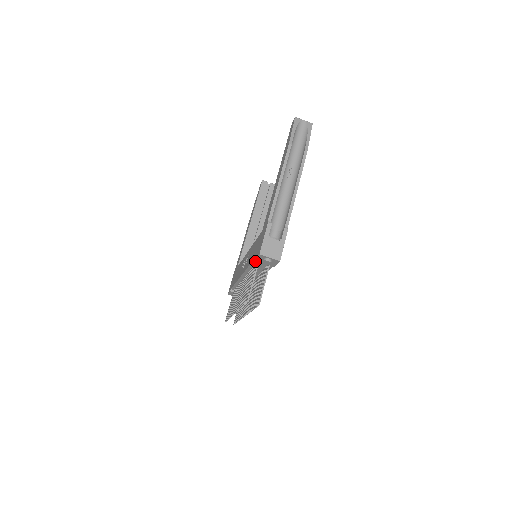
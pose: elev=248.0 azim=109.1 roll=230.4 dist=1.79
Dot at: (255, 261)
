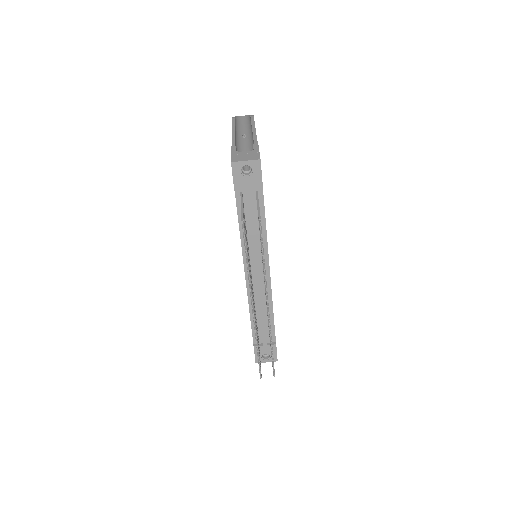
Dot at: (239, 202)
